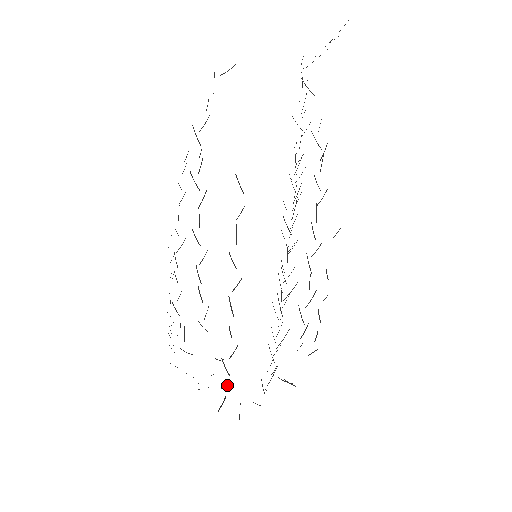
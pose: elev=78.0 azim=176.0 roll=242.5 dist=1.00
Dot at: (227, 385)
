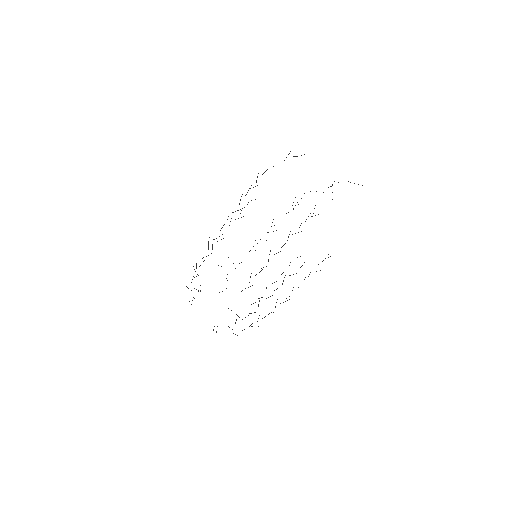
Dot at: (229, 327)
